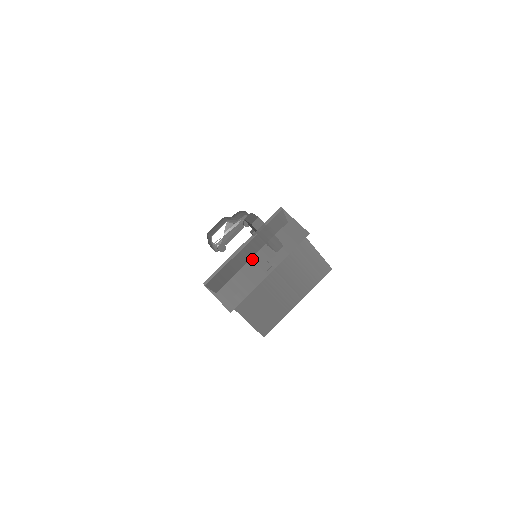
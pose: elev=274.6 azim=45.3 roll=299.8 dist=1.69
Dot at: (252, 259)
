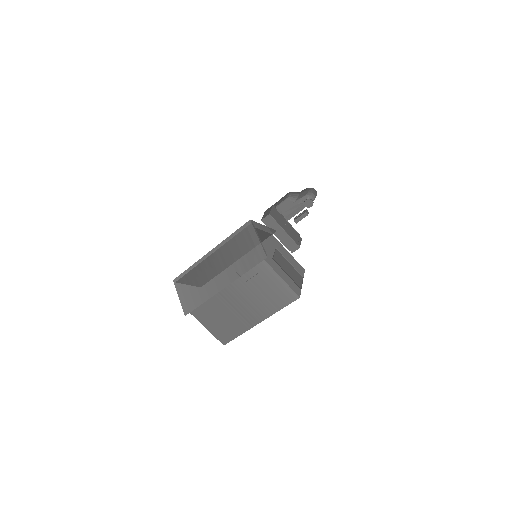
Dot at: (213, 269)
